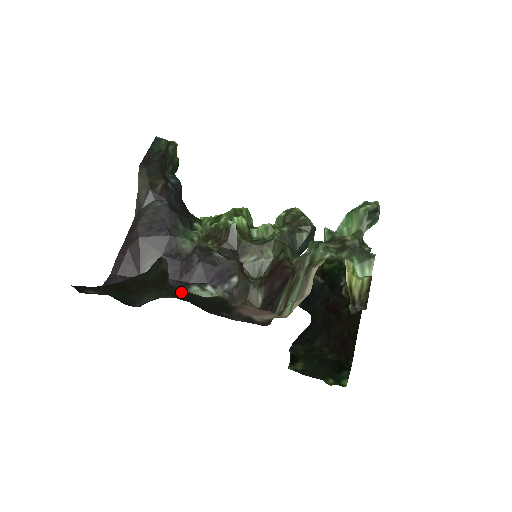
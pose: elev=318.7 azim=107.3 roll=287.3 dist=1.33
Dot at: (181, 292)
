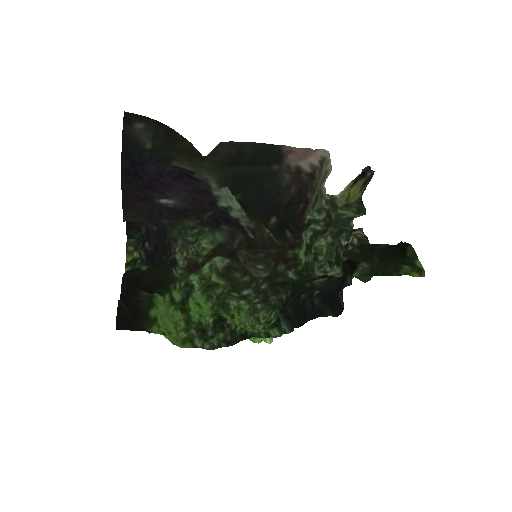
Dot at: (229, 154)
